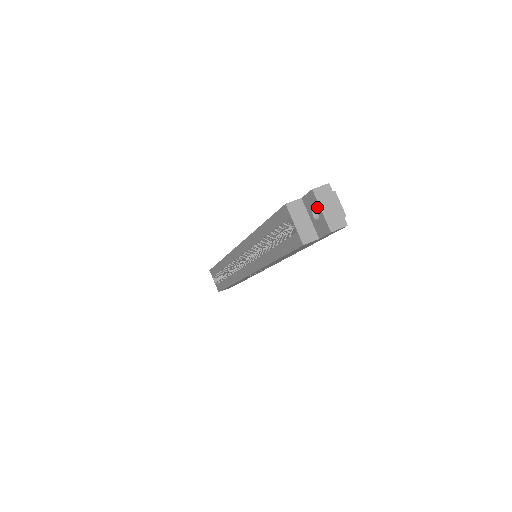
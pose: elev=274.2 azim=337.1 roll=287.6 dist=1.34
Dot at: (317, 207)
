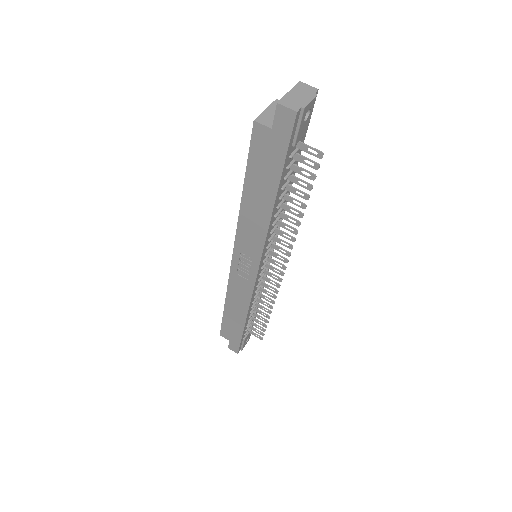
Dot at: (290, 93)
